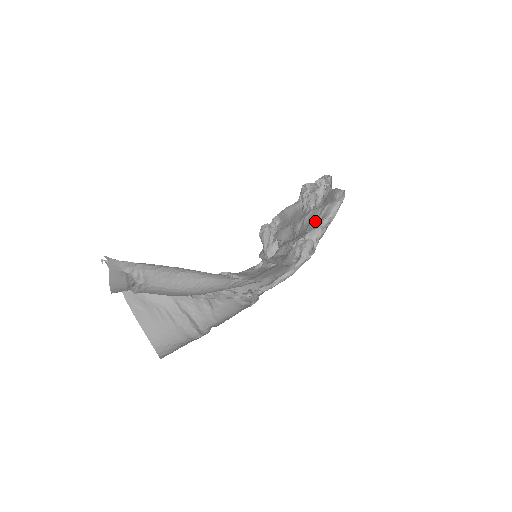
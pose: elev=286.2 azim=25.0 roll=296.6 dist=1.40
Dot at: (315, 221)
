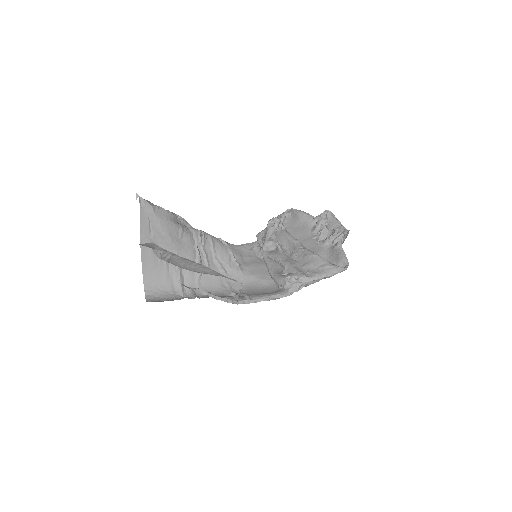
Dot at: (314, 267)
